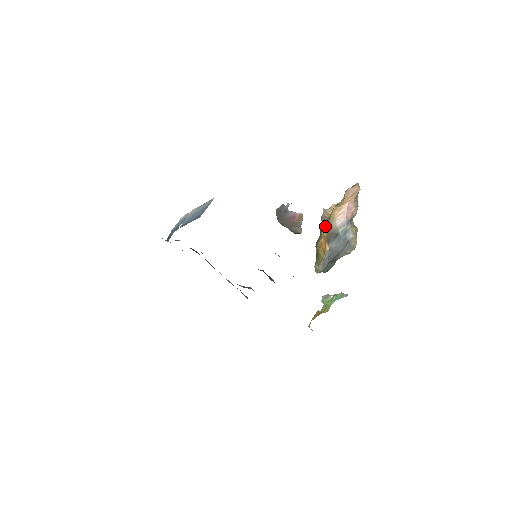
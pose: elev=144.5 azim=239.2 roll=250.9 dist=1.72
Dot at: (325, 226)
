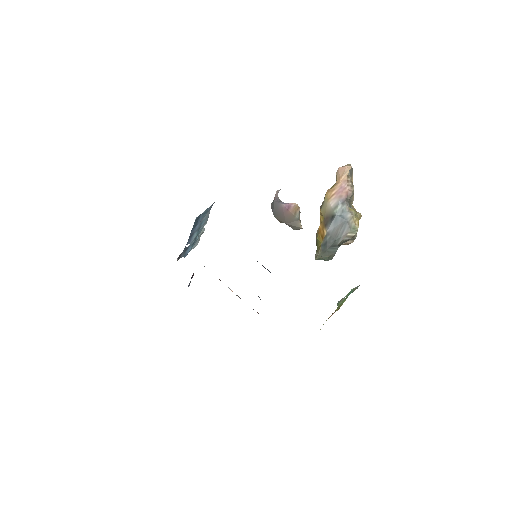
Dot at: (320, 211)
